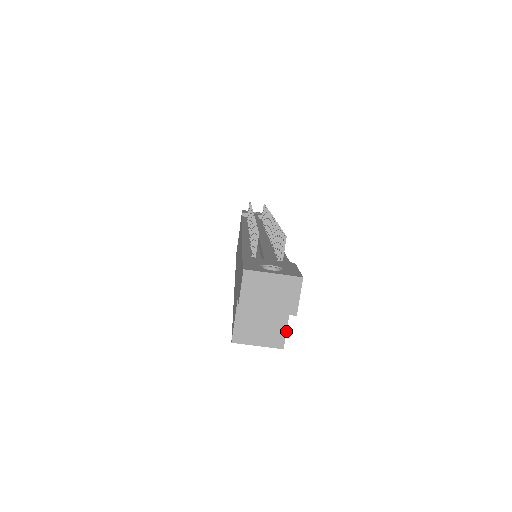
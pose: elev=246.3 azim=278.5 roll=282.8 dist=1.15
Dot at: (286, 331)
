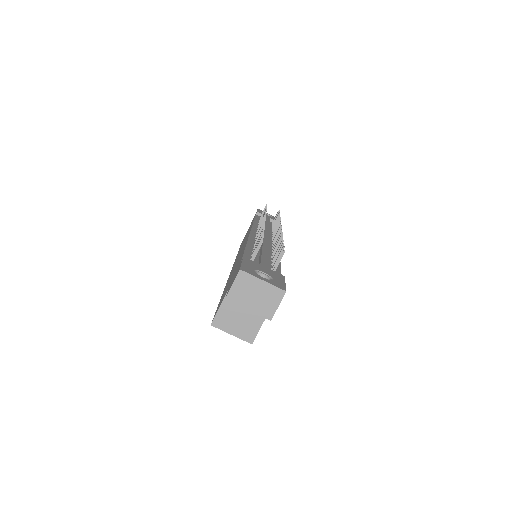
Dot at: occluded
